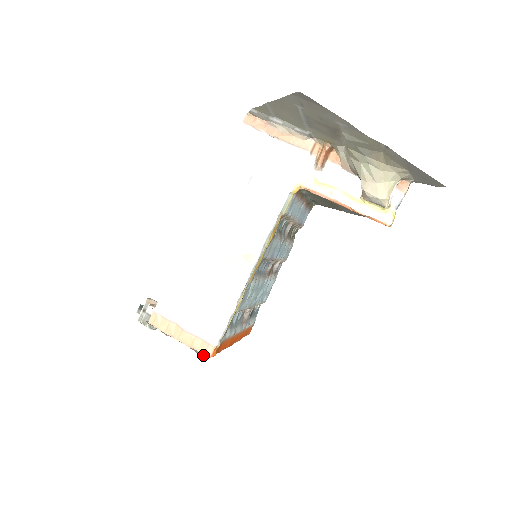
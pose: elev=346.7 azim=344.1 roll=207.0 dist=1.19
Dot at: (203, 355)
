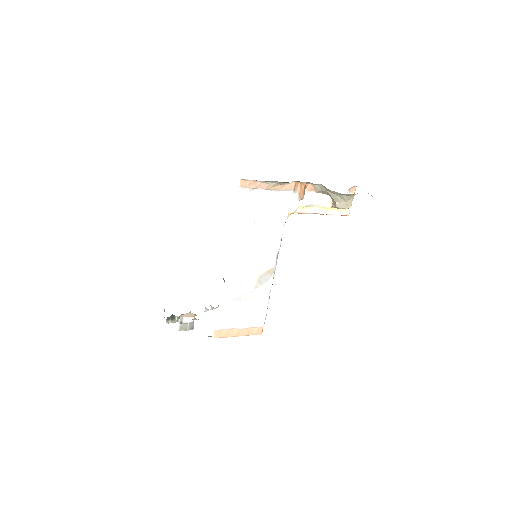
Dot at: (256, 334)
